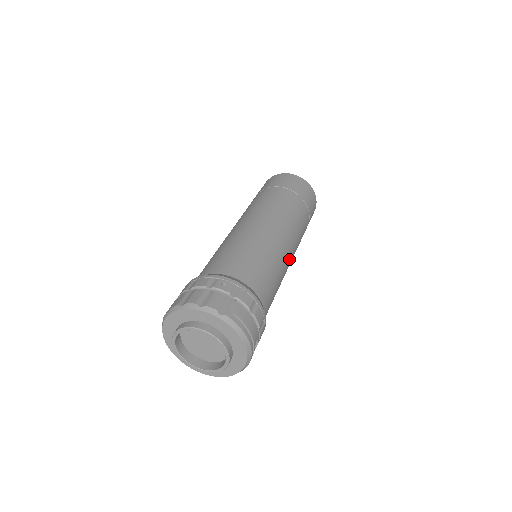
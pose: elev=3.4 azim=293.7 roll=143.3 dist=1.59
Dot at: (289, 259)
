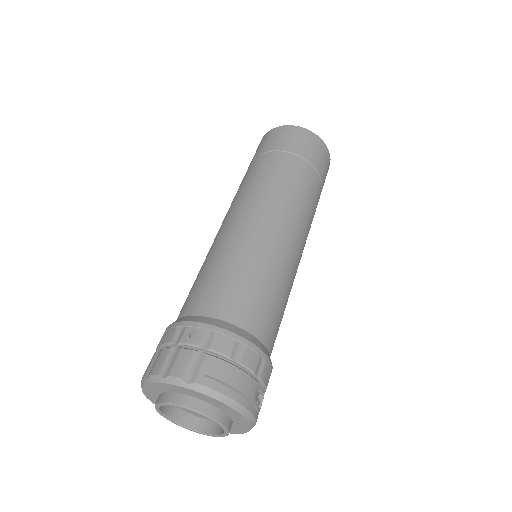
Dot at: (294, 250)
